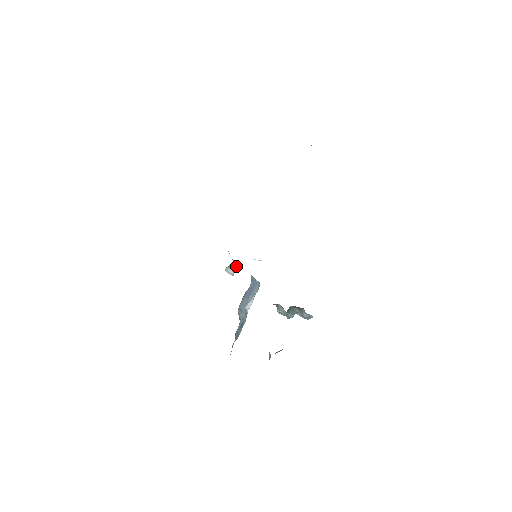
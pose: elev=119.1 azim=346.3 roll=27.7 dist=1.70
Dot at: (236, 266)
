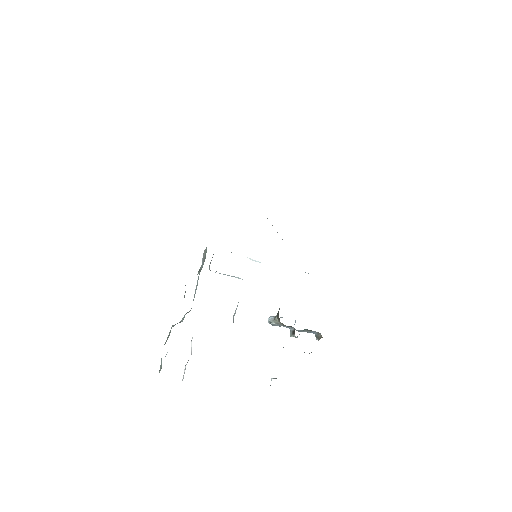
Dot at: occluded
